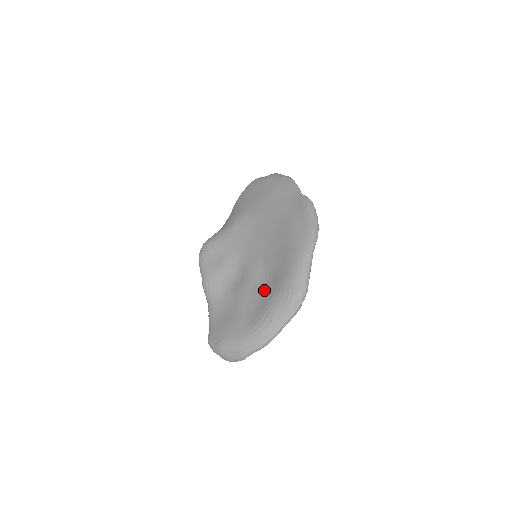
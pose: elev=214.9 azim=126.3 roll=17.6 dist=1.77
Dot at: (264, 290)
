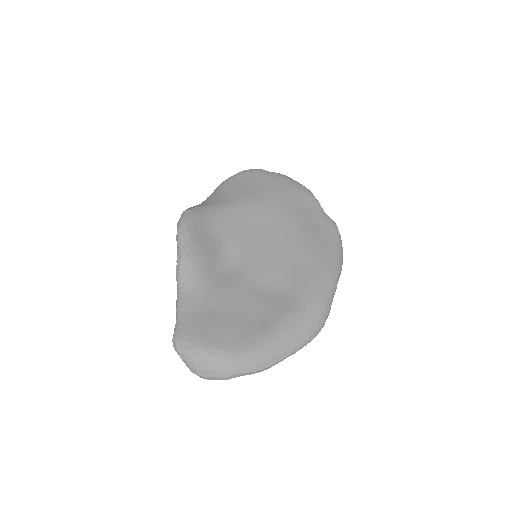
Dot at: (270, 301)
